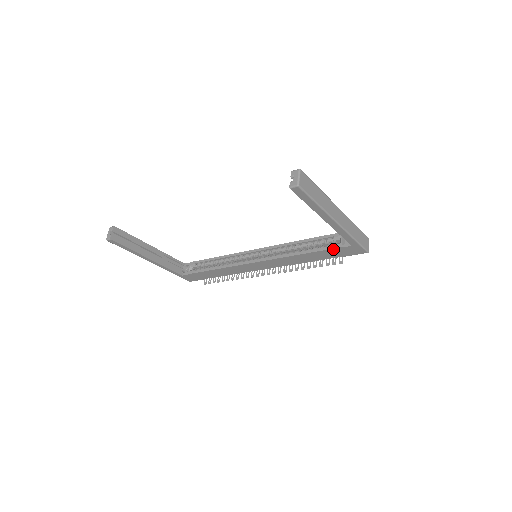
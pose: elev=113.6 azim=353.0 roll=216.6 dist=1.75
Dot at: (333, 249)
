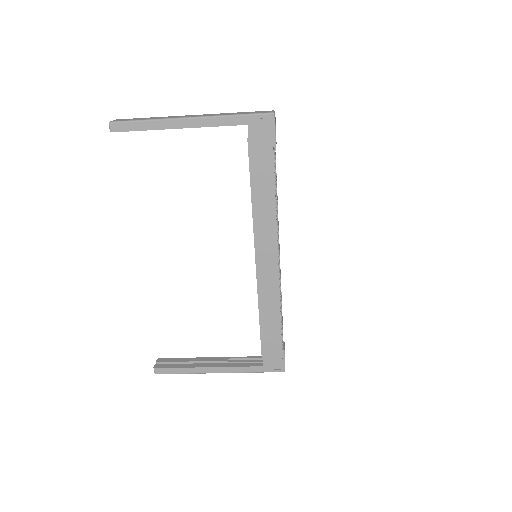
Dot at: (250, 151)
